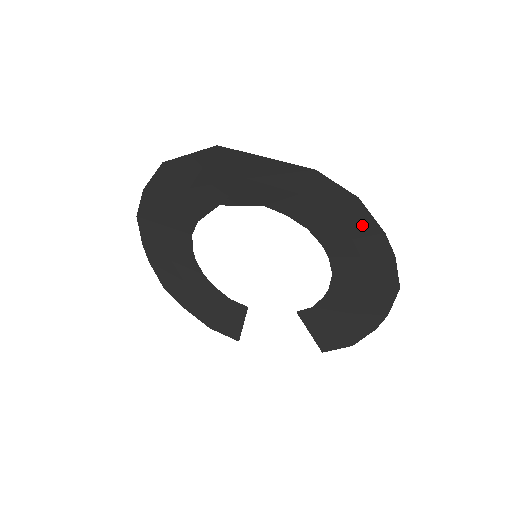
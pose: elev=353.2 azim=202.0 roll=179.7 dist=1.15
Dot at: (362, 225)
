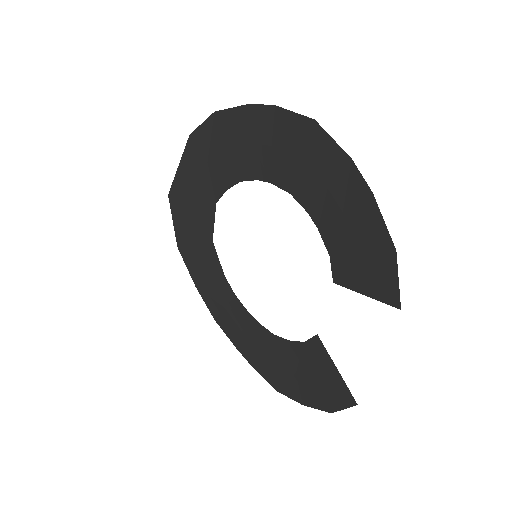
Dot at: (239, 124)
